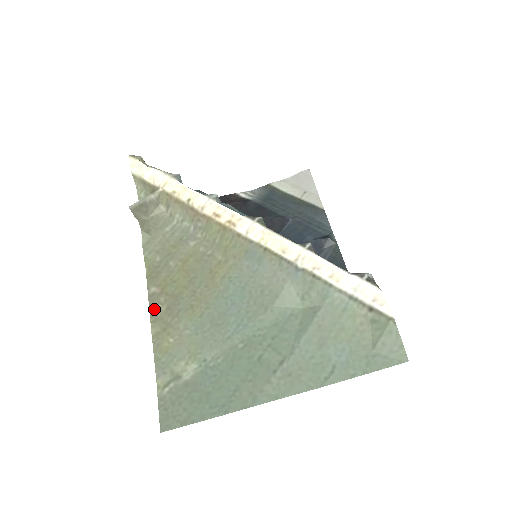
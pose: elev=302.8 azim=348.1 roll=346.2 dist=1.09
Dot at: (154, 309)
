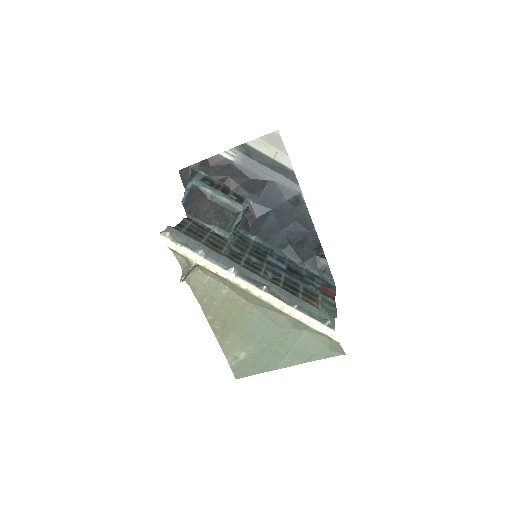
Dot at: (214, 328)
